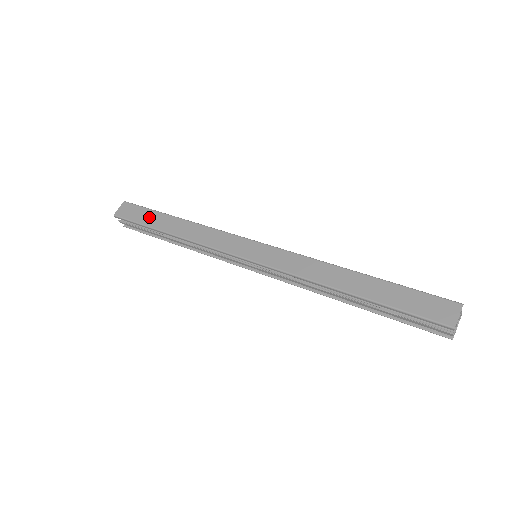
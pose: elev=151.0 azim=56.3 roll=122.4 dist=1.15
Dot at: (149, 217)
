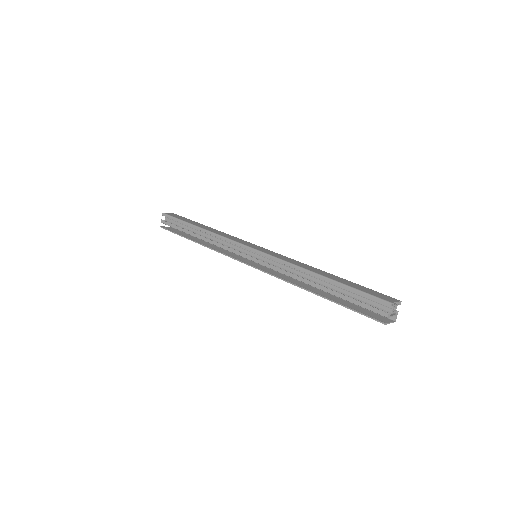
Dot at: (189, 220)
